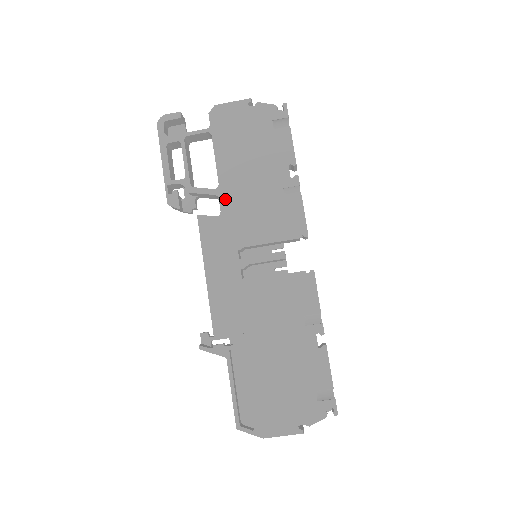
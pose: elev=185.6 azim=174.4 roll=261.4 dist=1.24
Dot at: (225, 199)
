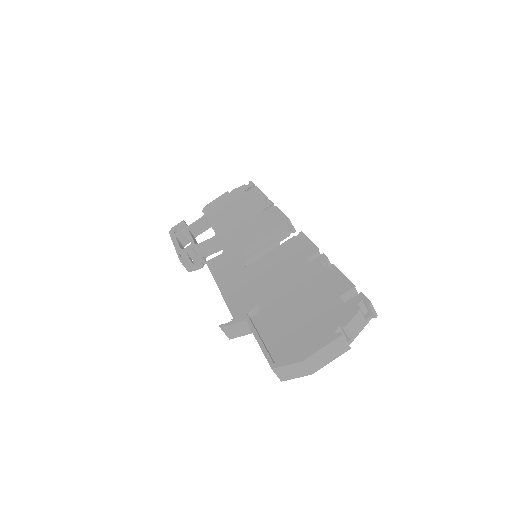
Dot at: (221, 237)
